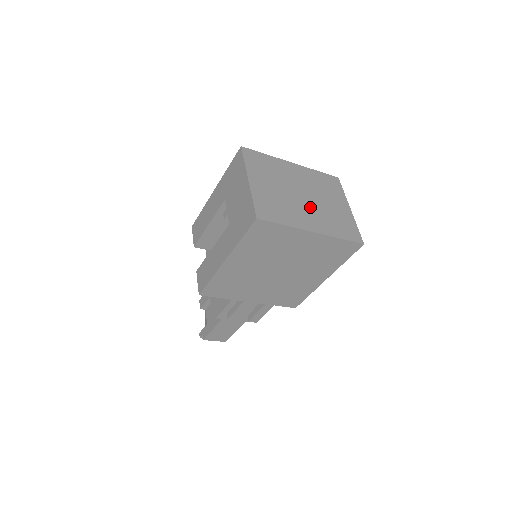
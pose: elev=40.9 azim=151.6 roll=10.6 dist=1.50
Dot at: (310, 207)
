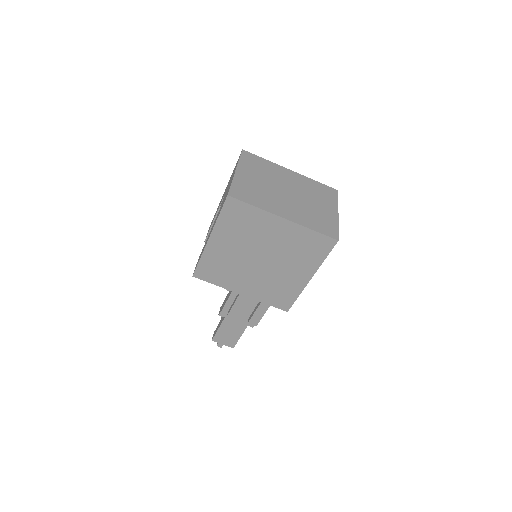
Dot at: (291, 201)
